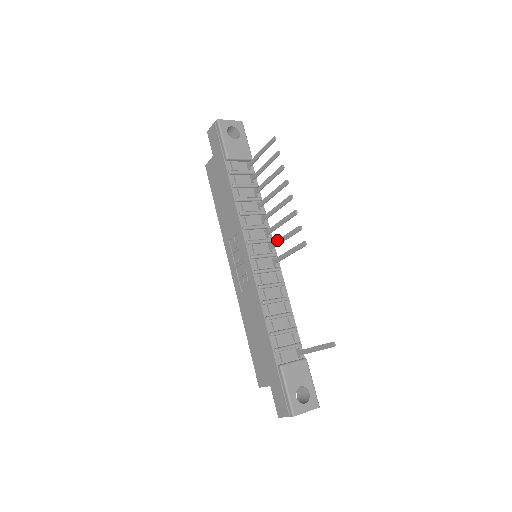
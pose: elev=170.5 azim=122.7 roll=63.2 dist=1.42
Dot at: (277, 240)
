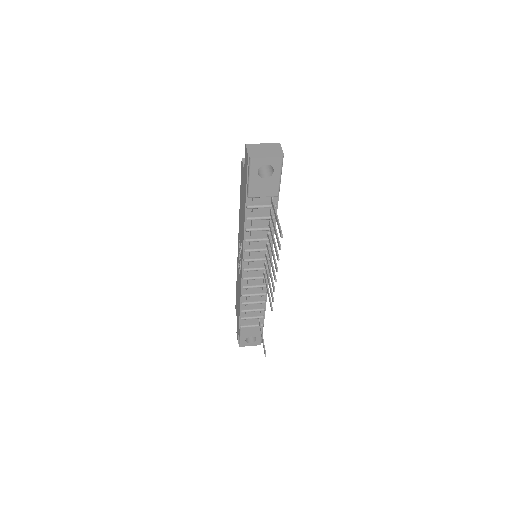
Dot at: (267, 273)
